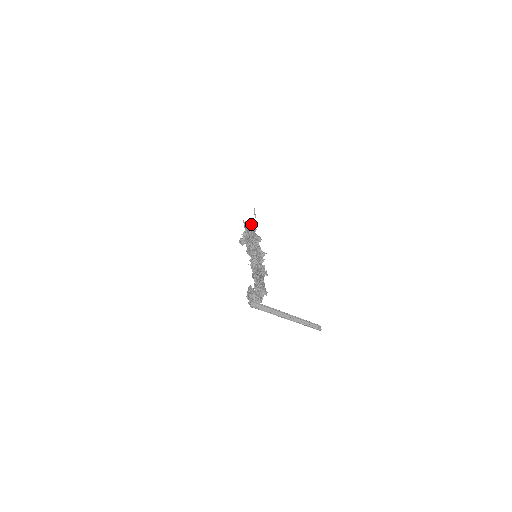
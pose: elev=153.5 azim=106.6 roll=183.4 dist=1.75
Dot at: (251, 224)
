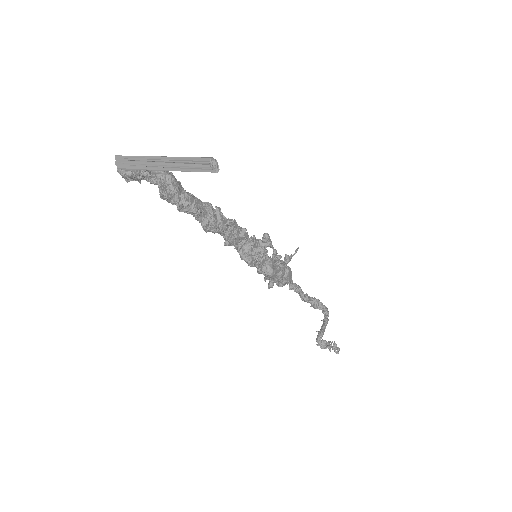
Dot at: occluded
